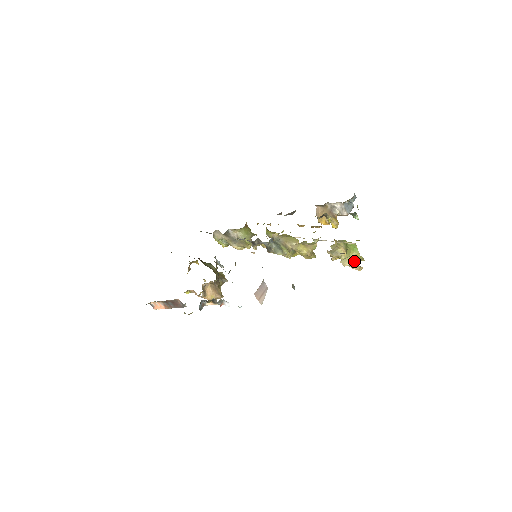
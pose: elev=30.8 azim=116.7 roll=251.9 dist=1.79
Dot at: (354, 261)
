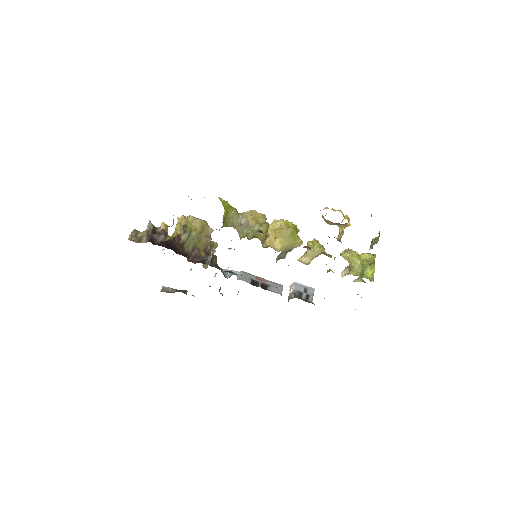
Dot at: occluded
